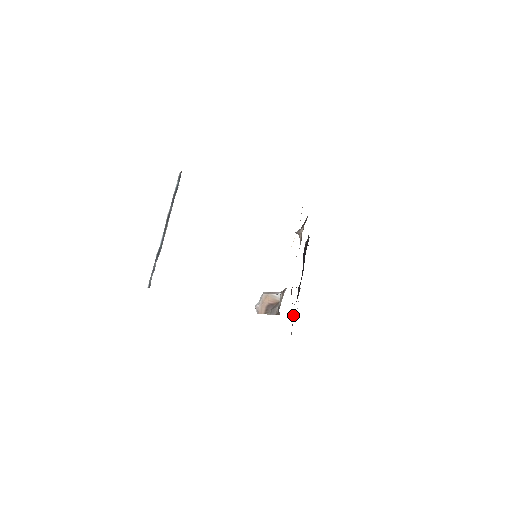
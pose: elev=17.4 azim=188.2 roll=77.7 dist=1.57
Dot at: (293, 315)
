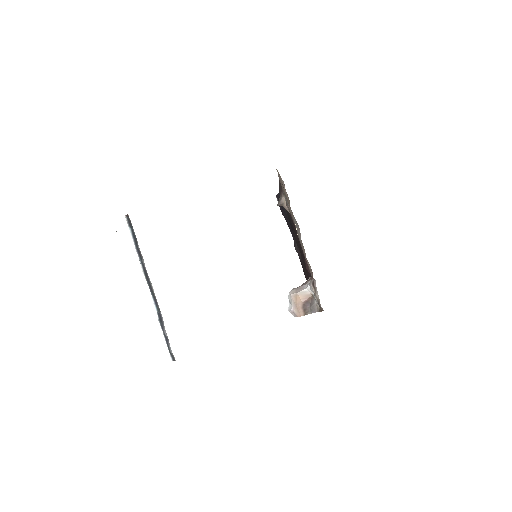
Dot at: (305, 277)
